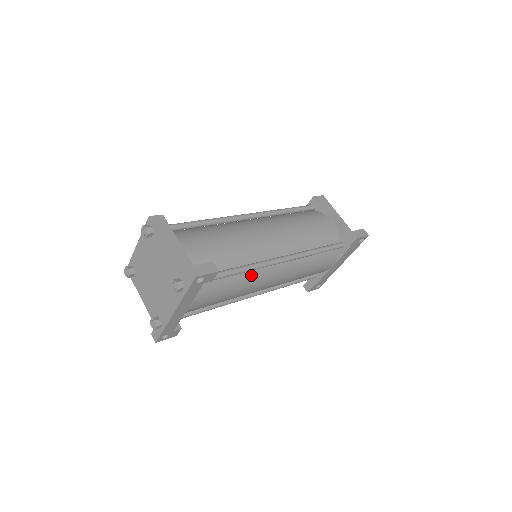
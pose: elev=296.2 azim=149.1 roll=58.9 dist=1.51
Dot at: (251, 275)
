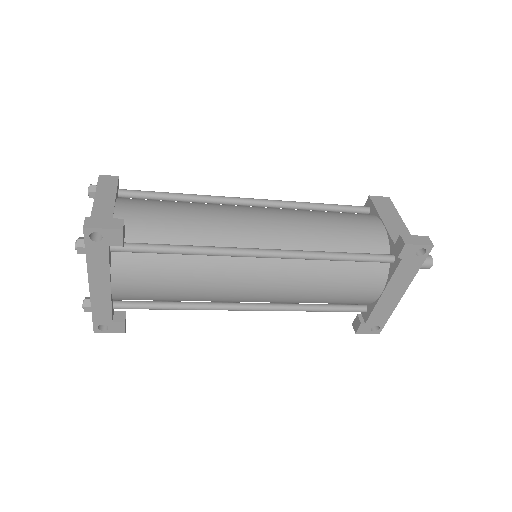
Dot at: (212, 264)
